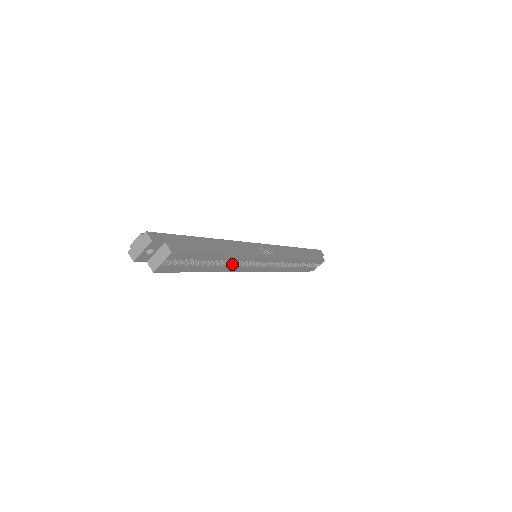
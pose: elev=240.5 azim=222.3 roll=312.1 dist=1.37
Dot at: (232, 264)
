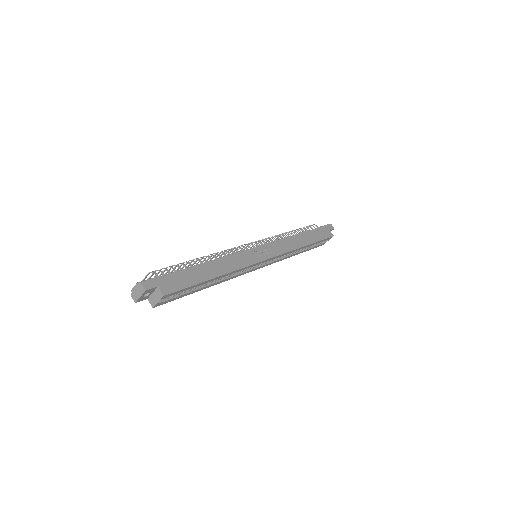
Dot at: (229, 275)
